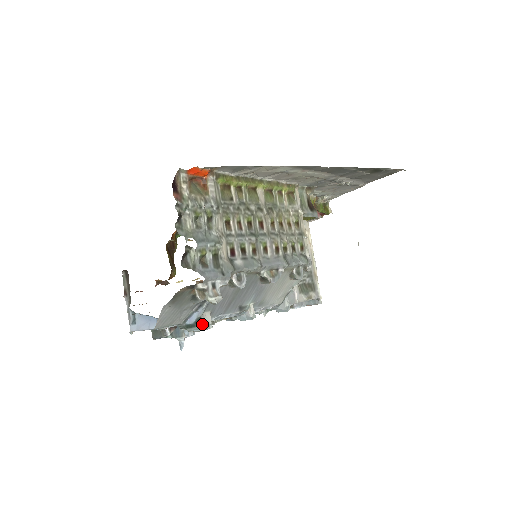
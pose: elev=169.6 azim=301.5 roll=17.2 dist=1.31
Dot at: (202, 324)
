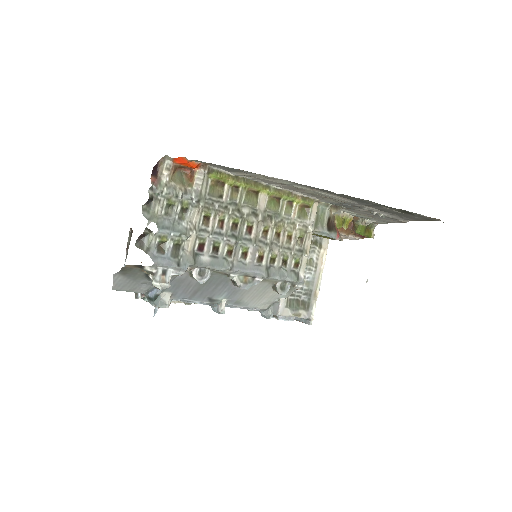
Dot at: (158, 301)
